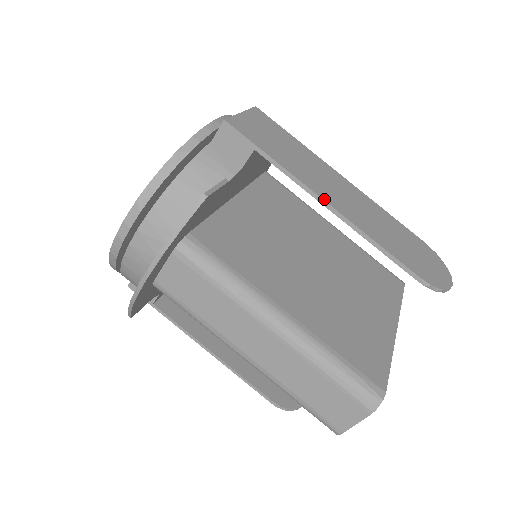
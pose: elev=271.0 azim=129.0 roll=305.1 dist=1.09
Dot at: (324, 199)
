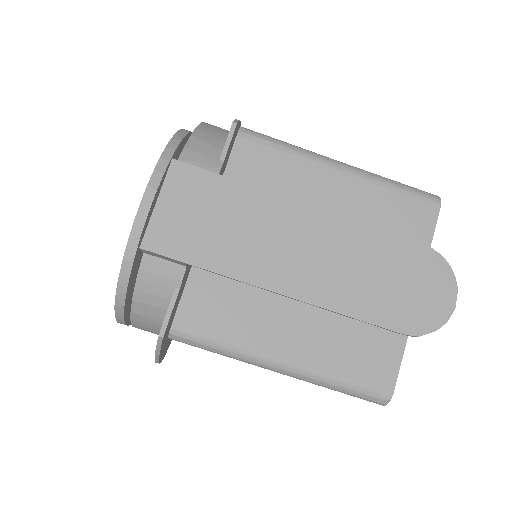
Dot at: (277, 291)
